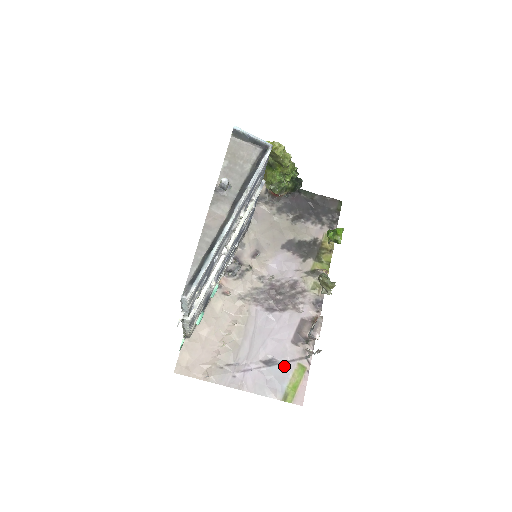
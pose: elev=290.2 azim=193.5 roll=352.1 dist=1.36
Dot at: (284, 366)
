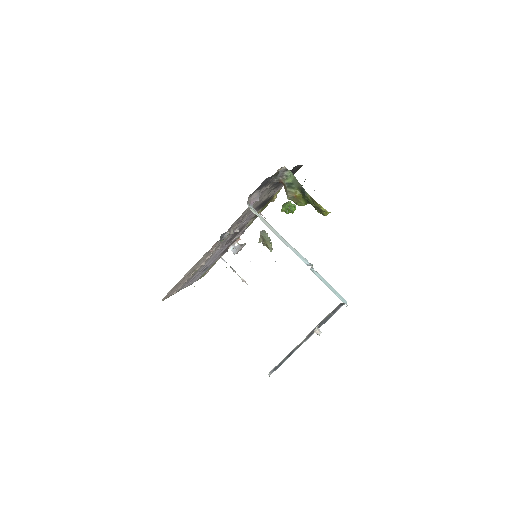
Dot at: occluded
